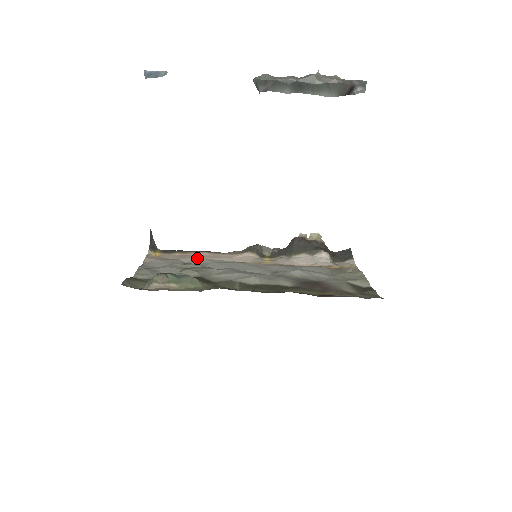
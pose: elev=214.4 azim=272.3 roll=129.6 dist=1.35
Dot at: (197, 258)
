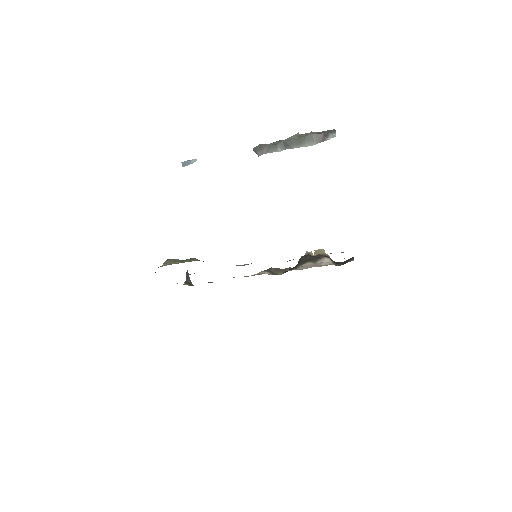
Dot at: occluded
